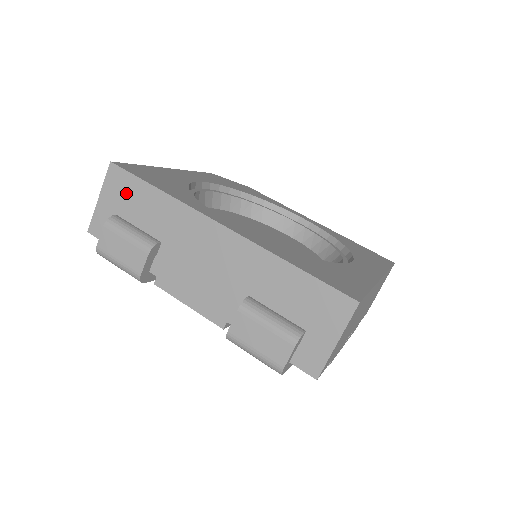
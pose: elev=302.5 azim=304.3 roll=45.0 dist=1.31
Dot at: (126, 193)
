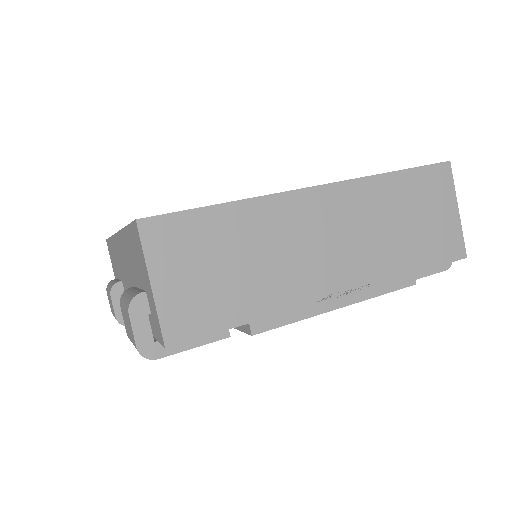
Dot at: (112, 257)
